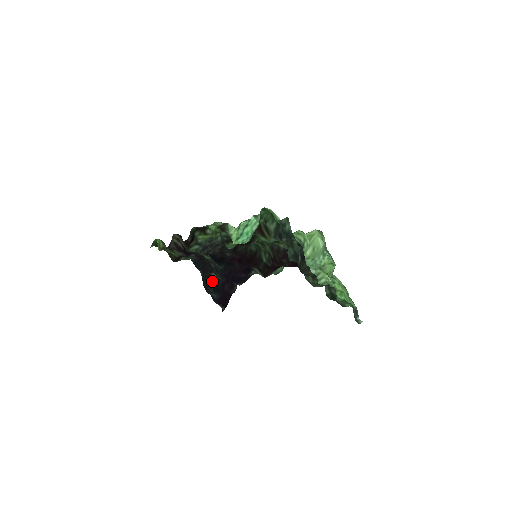
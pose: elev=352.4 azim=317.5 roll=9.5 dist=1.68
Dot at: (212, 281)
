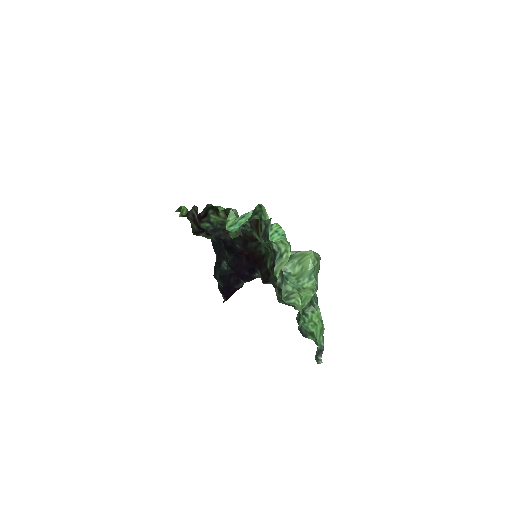
Dot at: (221, 268)
